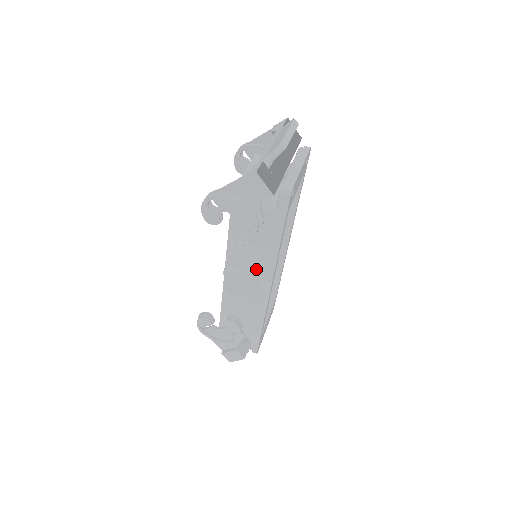
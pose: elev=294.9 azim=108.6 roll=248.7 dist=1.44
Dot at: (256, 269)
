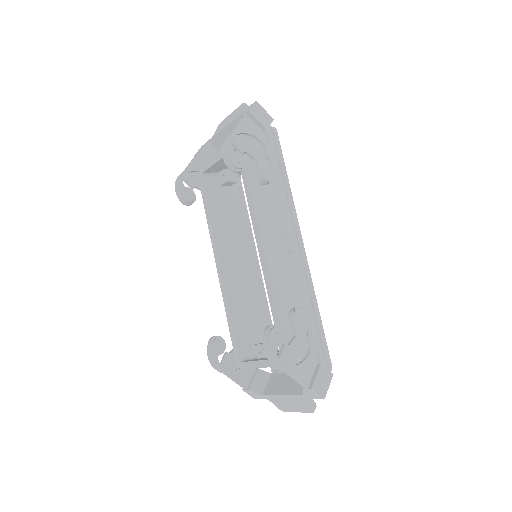
Dot at: (283, 225)
